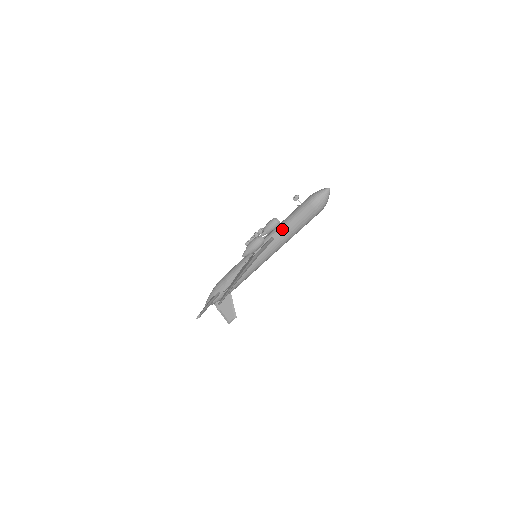
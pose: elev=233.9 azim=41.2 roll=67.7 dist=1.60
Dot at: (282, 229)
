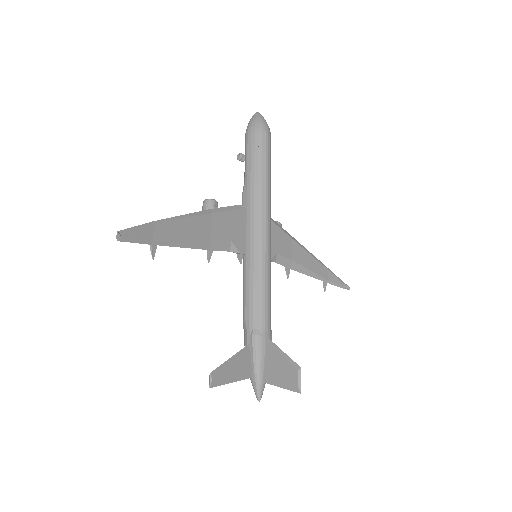
Dot at: (244, 188)
